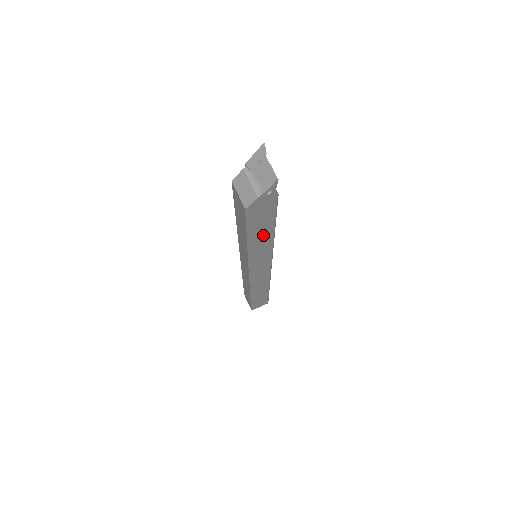
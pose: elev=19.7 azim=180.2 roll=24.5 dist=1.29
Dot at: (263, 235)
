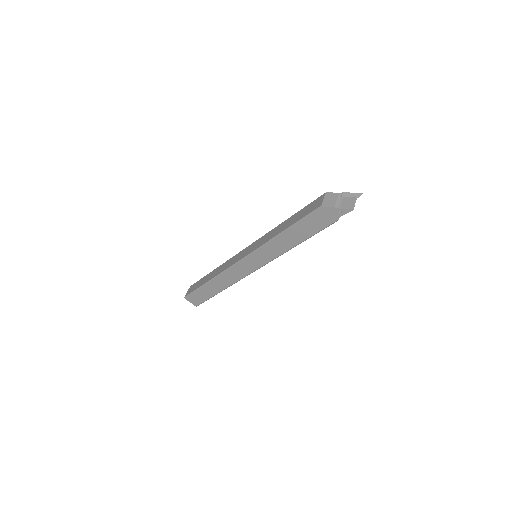
Dot at: (294, 238)
